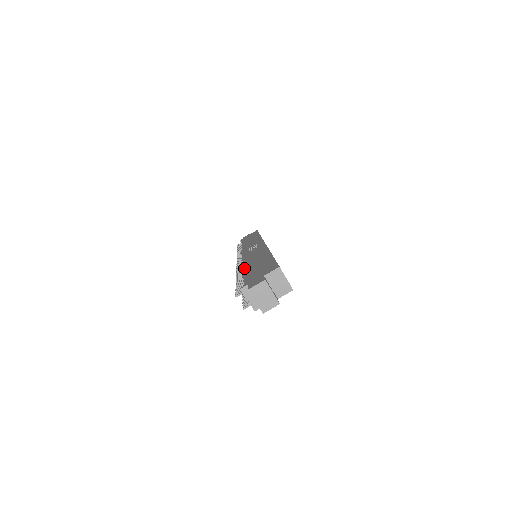
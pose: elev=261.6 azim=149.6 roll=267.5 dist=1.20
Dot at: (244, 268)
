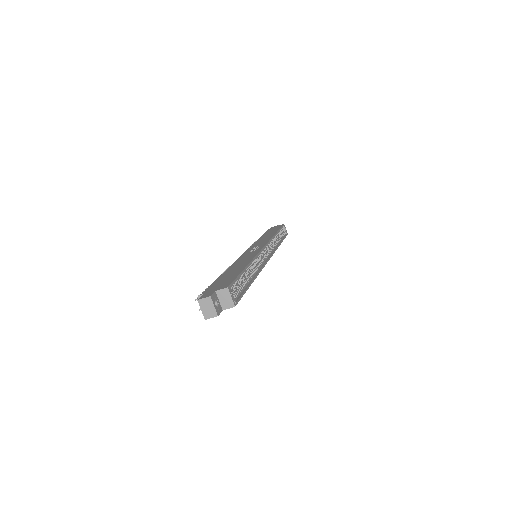
Dot at: (224, 272)
